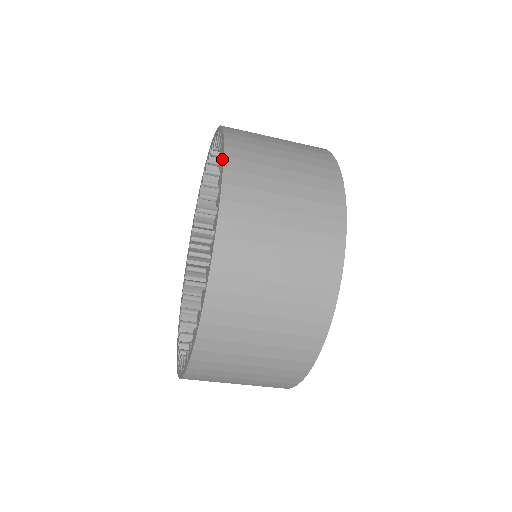
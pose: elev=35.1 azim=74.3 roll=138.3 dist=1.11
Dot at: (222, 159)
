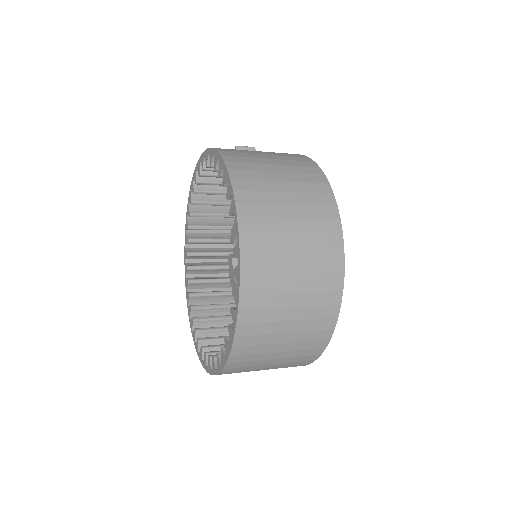
Dot at: (231, 191)
